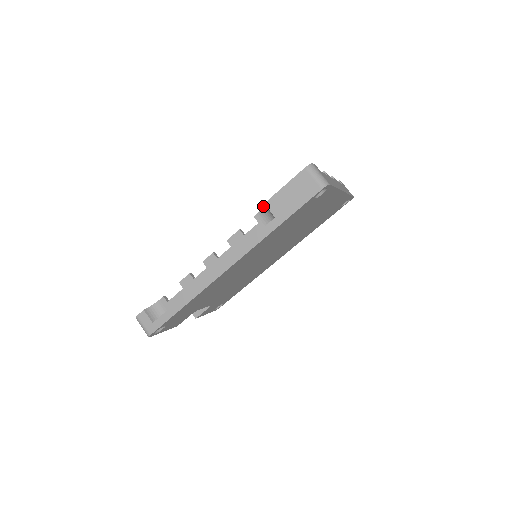
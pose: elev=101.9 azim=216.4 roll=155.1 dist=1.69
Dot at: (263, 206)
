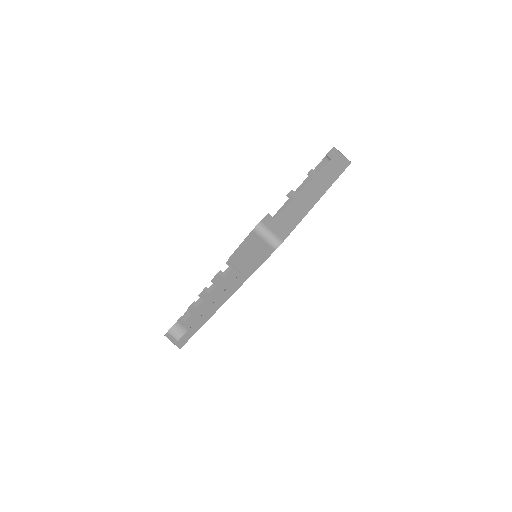
Dot at: occluded
